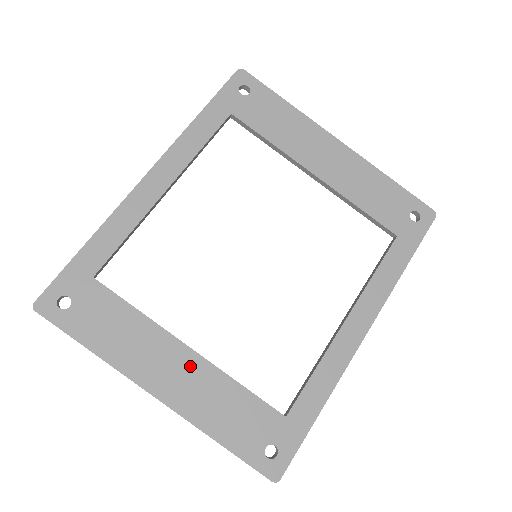
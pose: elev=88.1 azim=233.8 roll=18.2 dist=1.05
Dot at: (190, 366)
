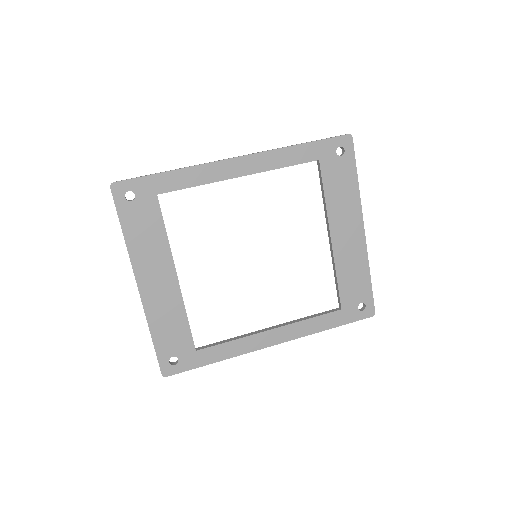
Dot at: (169, 286)
